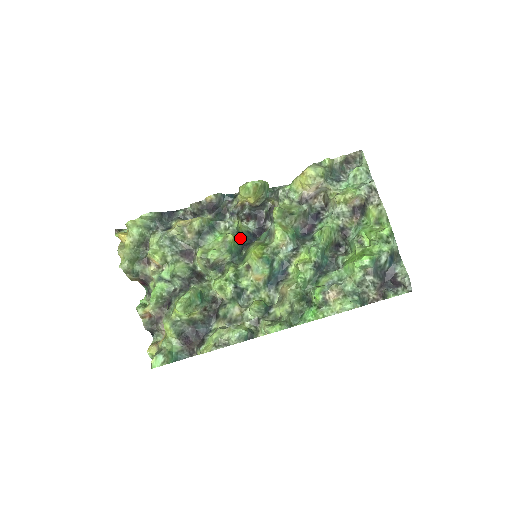
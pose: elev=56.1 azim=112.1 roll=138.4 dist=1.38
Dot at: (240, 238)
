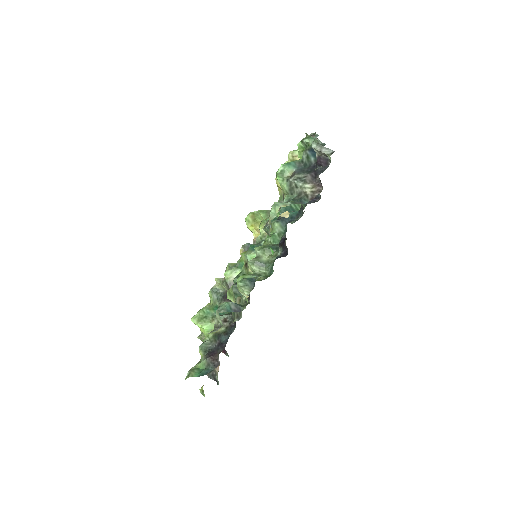
Dot at: occluded
